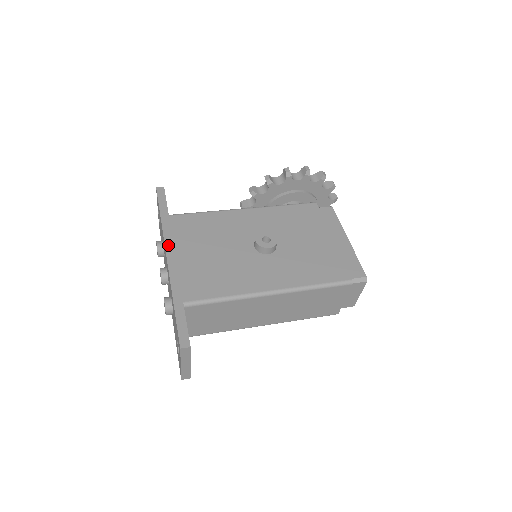
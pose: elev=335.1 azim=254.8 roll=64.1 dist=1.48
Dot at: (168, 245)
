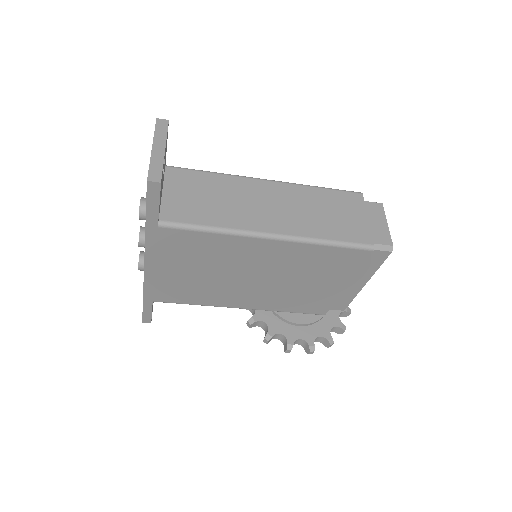
Dot at: occluded
